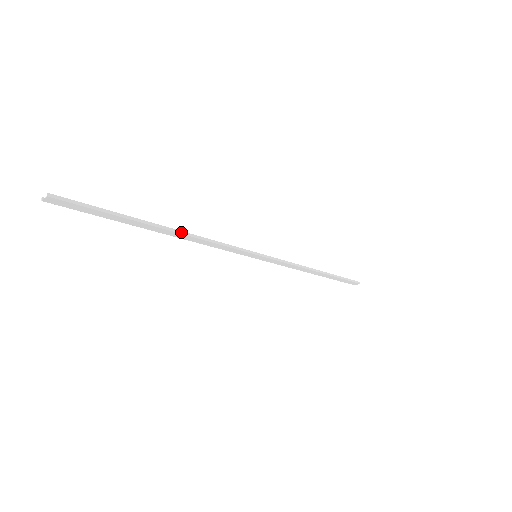
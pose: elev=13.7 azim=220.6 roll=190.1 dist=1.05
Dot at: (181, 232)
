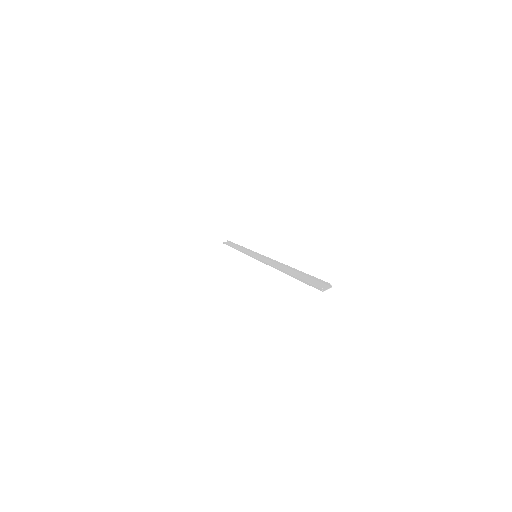
Dot at: (284, 265)
